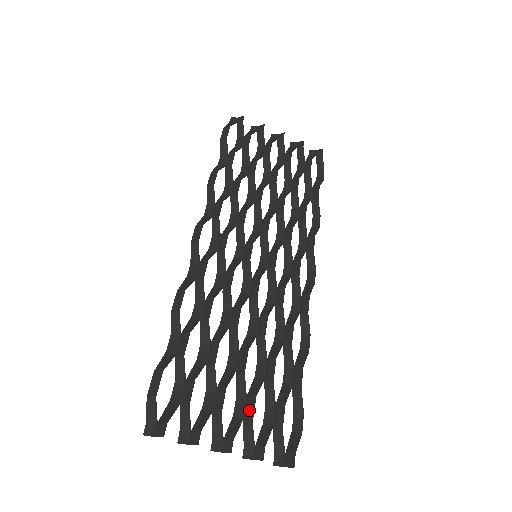
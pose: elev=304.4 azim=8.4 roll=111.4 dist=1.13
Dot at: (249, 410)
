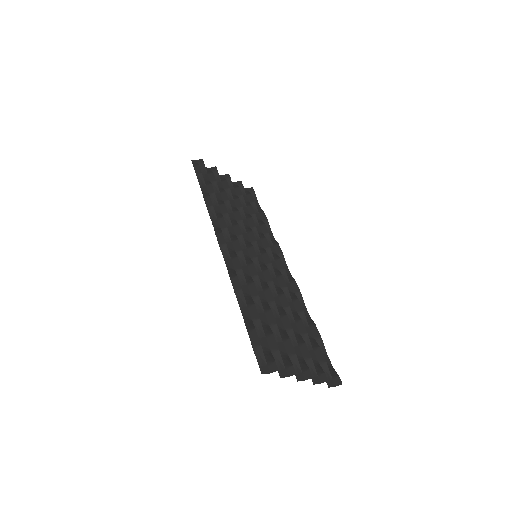
Dot at: (305, 352)
